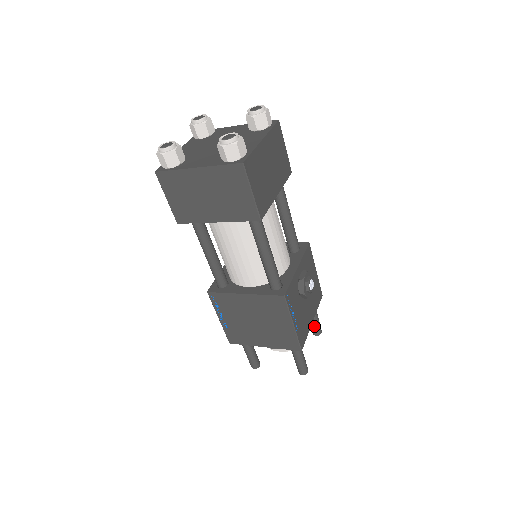
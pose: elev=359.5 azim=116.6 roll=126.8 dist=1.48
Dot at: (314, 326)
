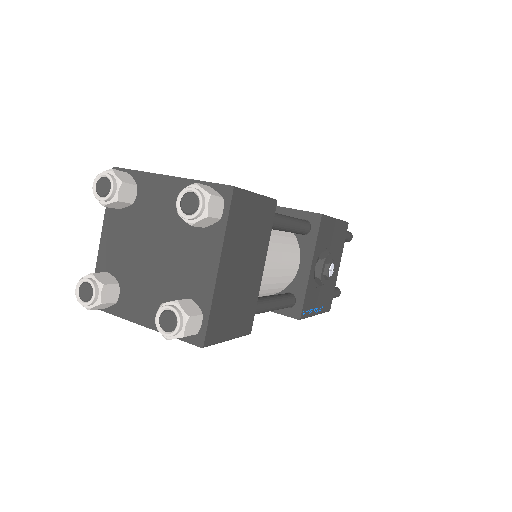
Dot at: occluded
